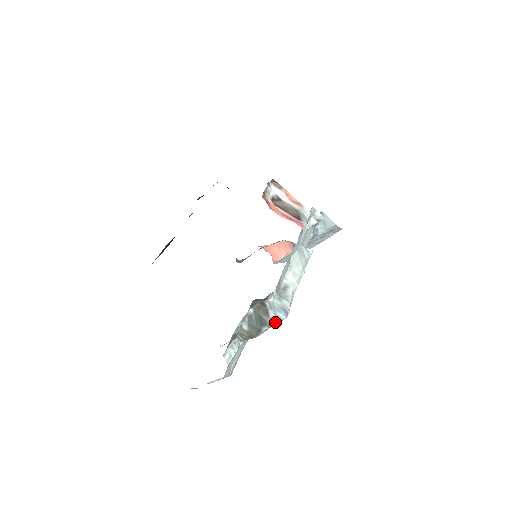
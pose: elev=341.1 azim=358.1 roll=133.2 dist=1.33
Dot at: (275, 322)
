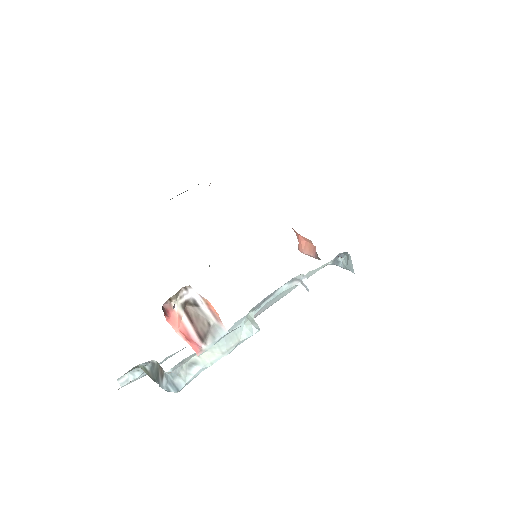
Dot at: (165, 389)
